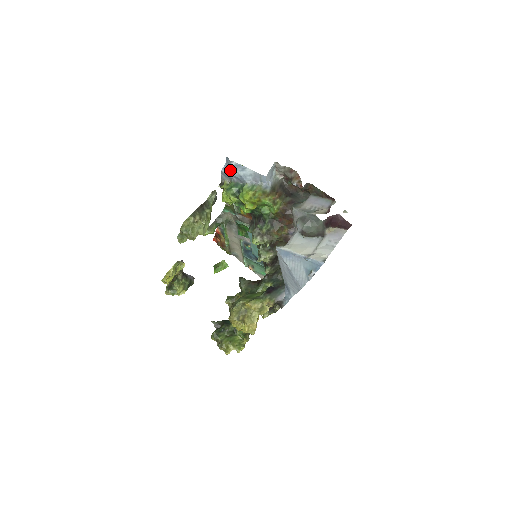
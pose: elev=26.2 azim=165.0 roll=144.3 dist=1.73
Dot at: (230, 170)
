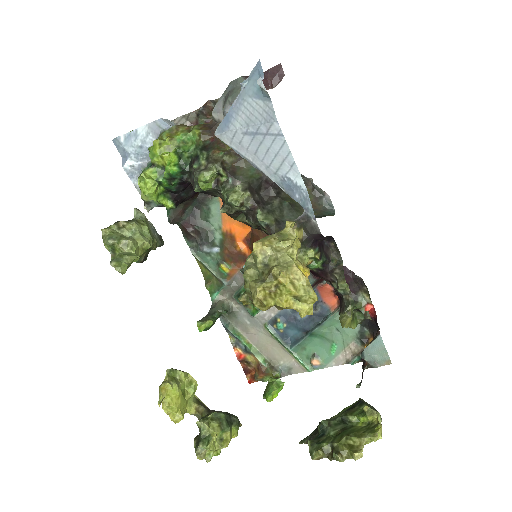
Dot at: (127, 153)
